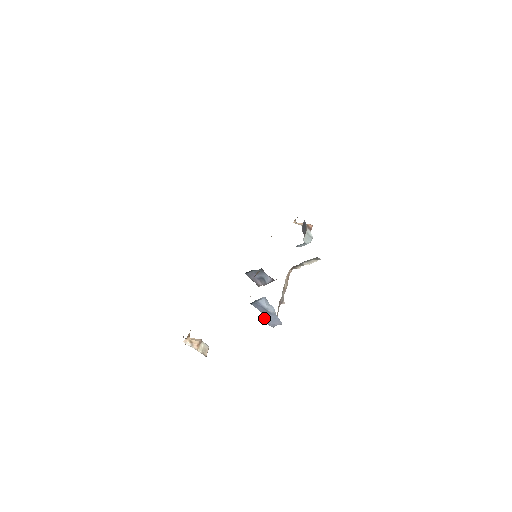
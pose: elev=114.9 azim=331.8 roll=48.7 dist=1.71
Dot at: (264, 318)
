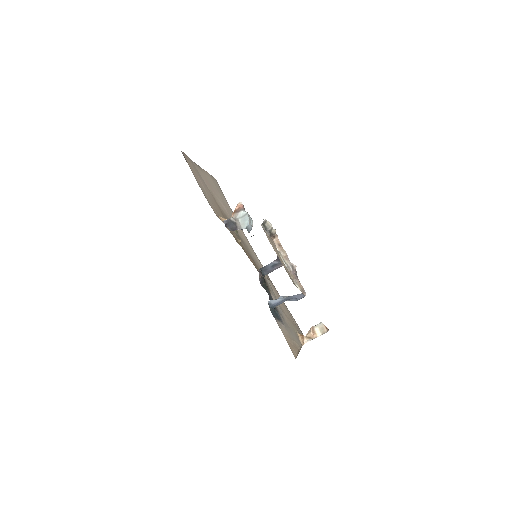
Dot at: occluded
